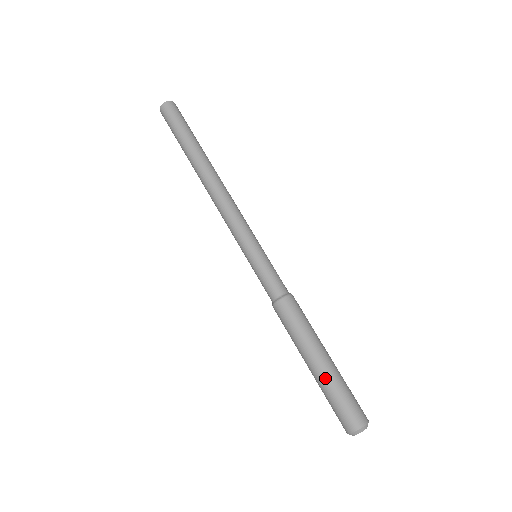
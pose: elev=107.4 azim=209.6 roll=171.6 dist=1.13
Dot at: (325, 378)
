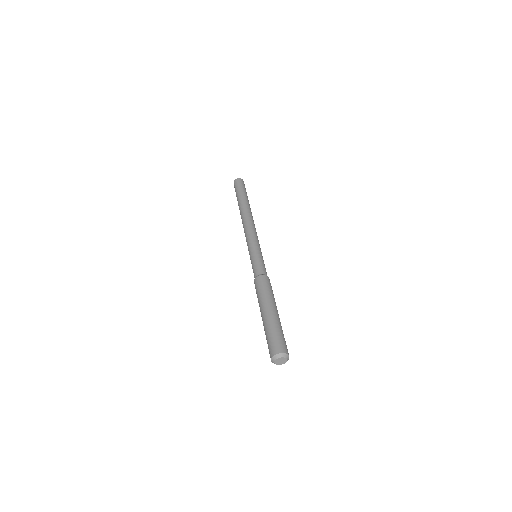
Dot at: (277, 320)
